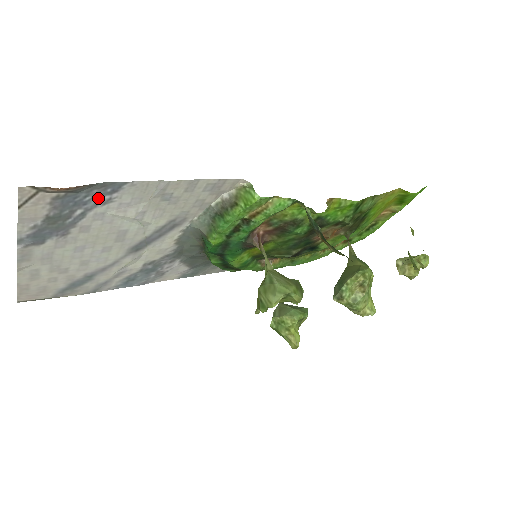
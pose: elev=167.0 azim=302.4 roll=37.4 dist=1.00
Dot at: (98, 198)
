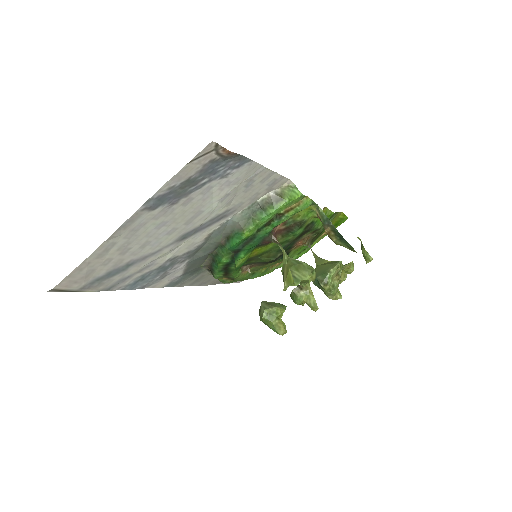
Dot at: (224, 170)
